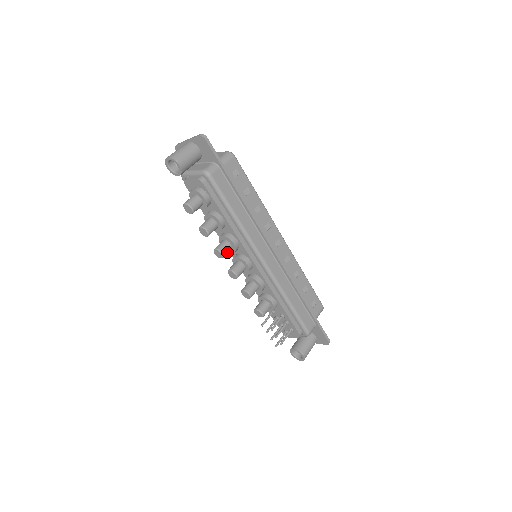
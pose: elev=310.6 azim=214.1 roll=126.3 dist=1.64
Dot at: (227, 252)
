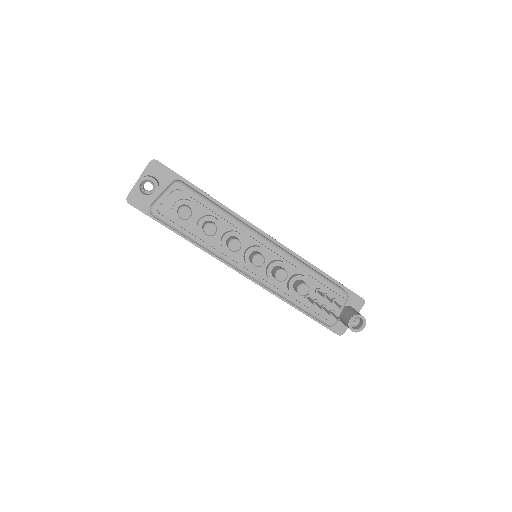
Dot at: occluded
